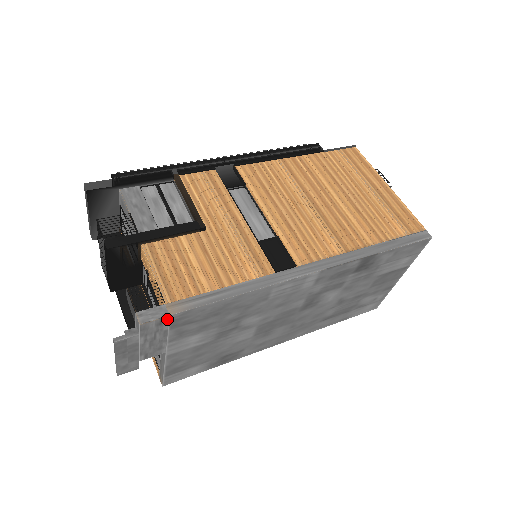
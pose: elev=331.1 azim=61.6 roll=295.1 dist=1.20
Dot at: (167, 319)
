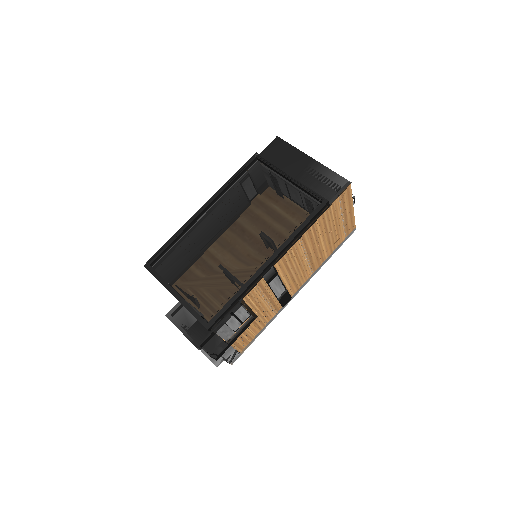
Dot at: occluded
